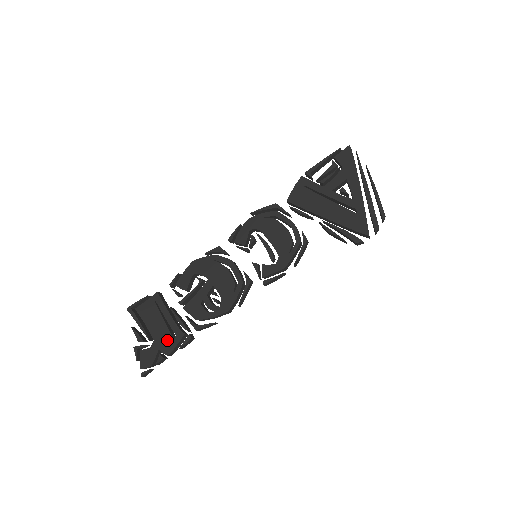
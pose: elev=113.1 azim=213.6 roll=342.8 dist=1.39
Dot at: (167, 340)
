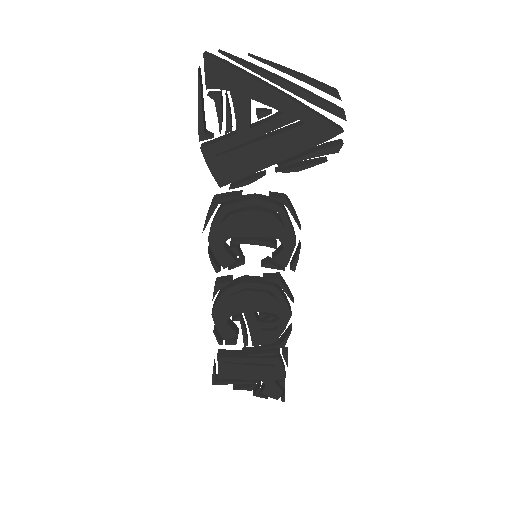
Dot at: (271, 372)
